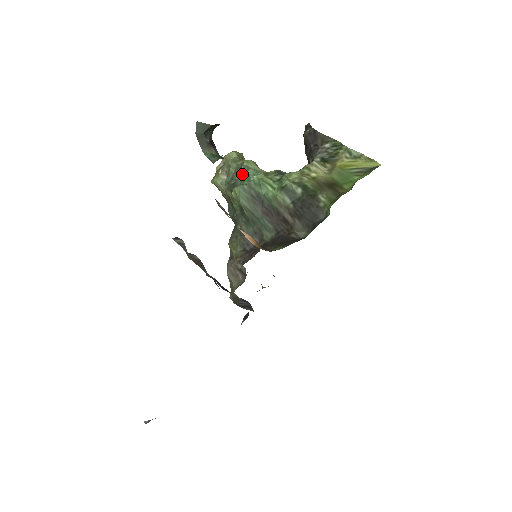
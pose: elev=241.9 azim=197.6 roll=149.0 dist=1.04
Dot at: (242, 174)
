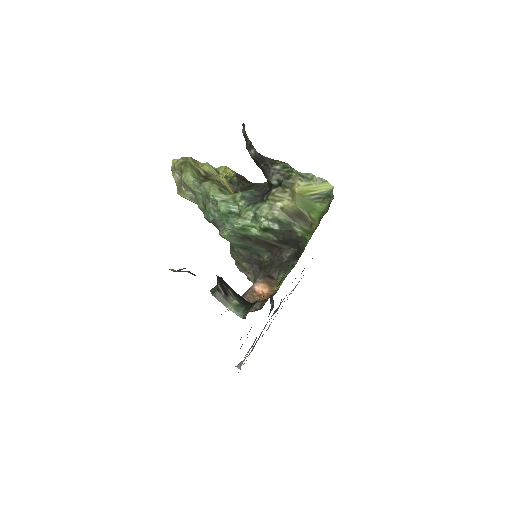
Dot at: (215, 209)
